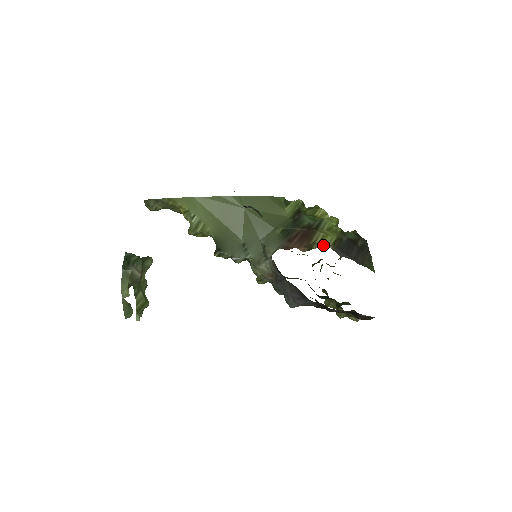
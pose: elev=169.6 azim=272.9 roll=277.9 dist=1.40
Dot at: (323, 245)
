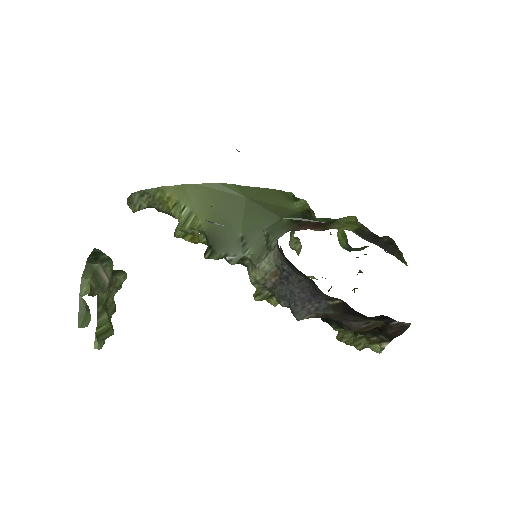
Dot at: occluded
